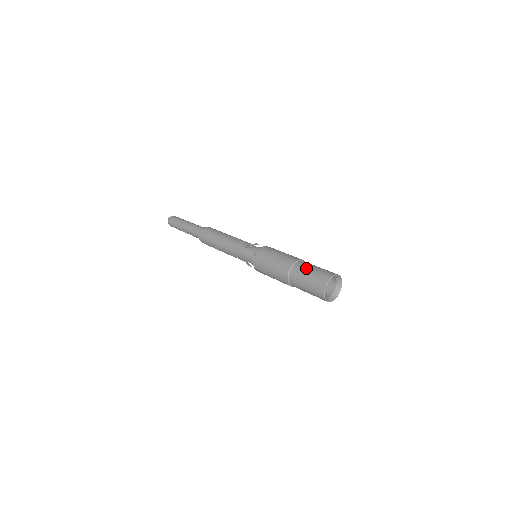
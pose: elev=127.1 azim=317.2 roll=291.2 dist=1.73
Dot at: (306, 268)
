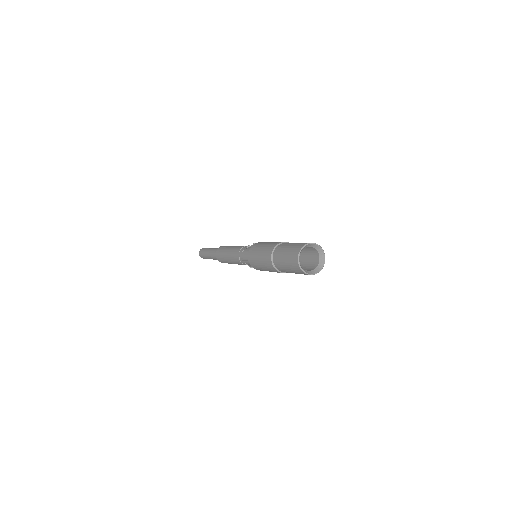
Dot at: (285, 246)
